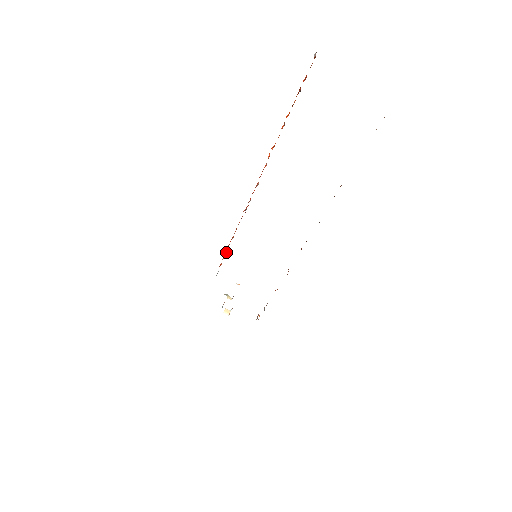
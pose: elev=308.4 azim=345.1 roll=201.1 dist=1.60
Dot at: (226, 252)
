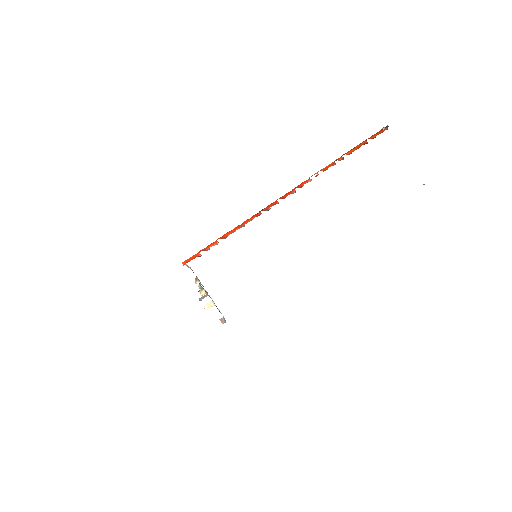
Dot at: (216, 244)
